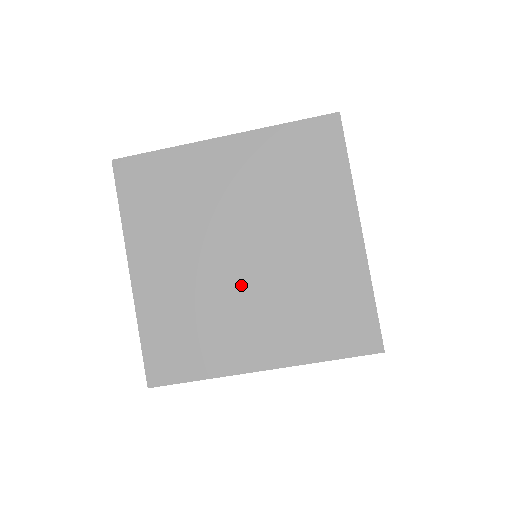
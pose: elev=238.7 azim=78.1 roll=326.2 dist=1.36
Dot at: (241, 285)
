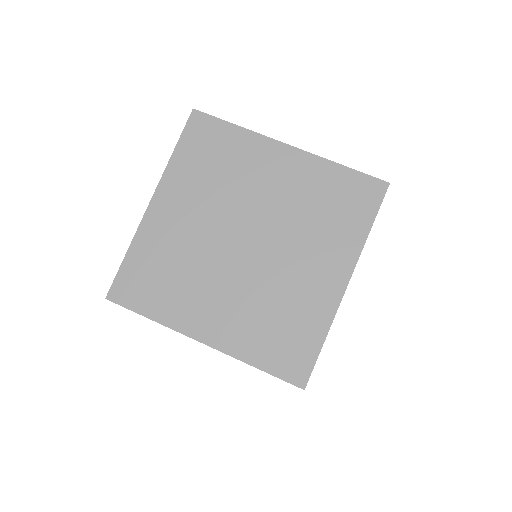
Dot at: occluded
